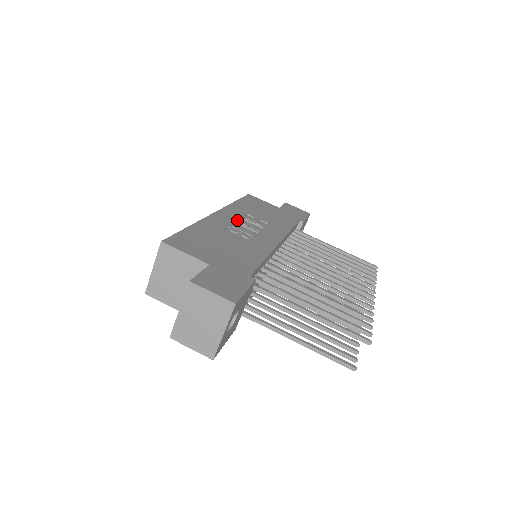
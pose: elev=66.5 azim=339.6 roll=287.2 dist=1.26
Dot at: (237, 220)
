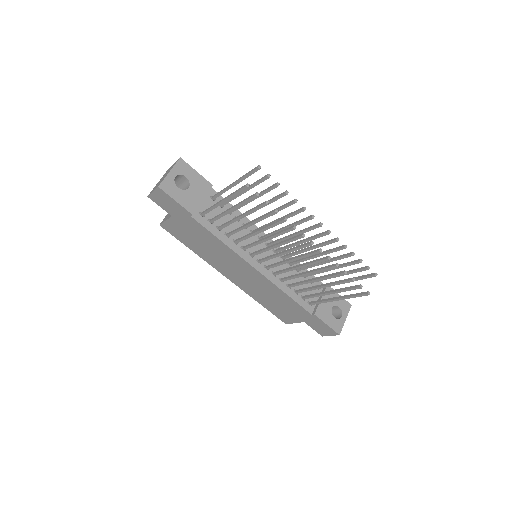
Dot at: occluded
